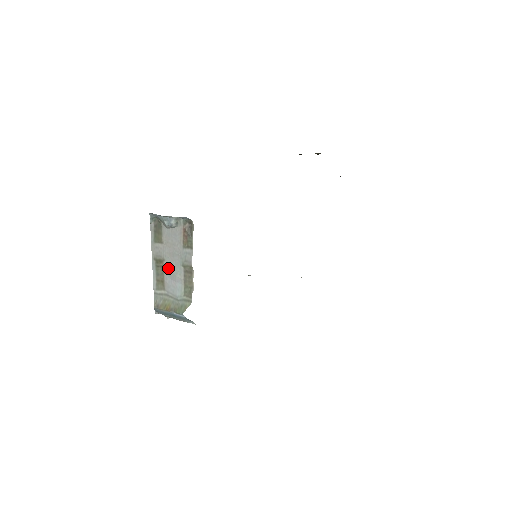
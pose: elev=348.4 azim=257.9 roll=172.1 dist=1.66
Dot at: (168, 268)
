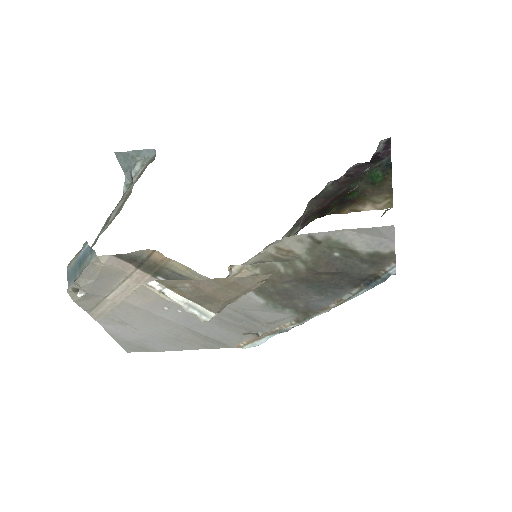
Dot at: occluded
